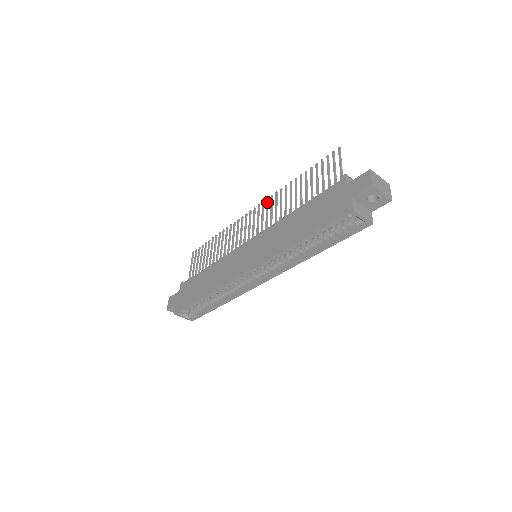
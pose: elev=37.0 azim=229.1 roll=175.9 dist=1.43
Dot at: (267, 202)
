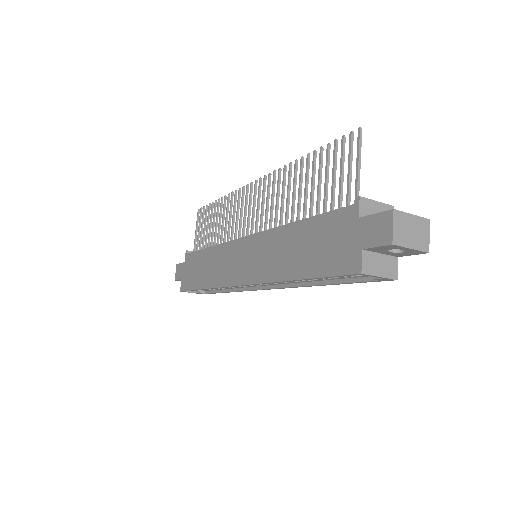
Dot at: (268, 181)
